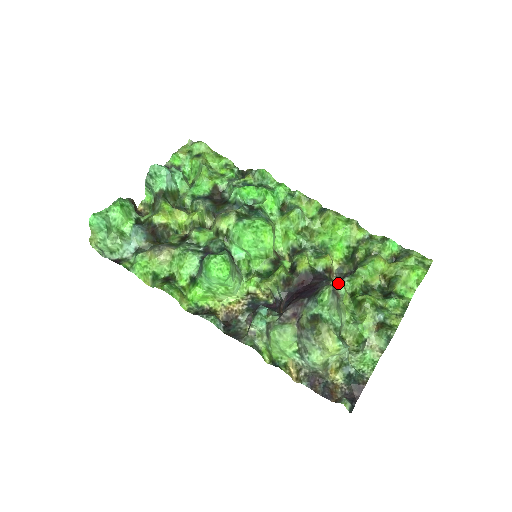
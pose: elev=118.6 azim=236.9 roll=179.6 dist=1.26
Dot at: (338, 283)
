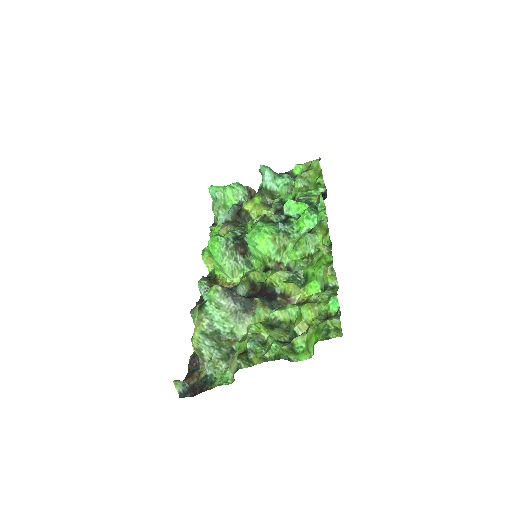
Dot at: (262, 303)
